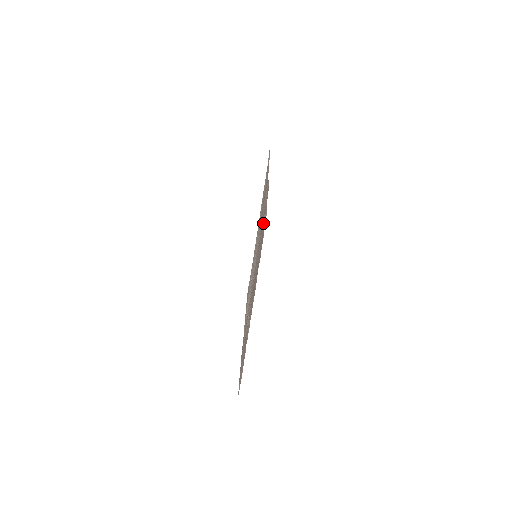
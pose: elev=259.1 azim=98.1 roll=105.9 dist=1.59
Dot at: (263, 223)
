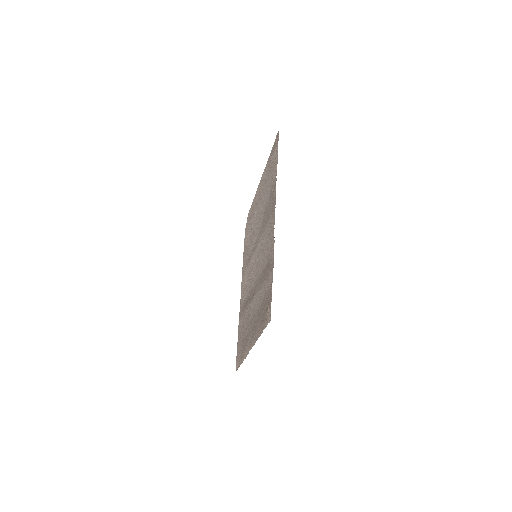
Dot at: (266, 292)
